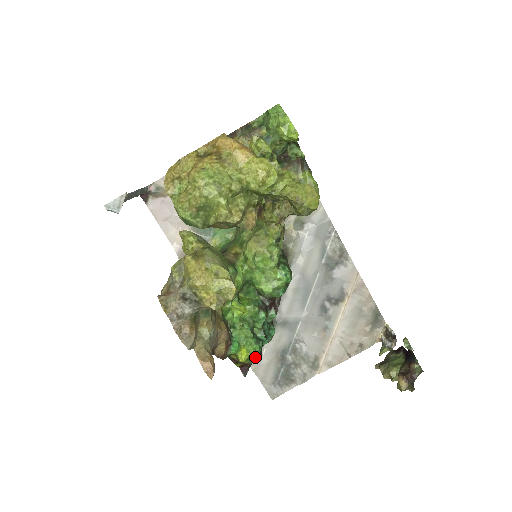
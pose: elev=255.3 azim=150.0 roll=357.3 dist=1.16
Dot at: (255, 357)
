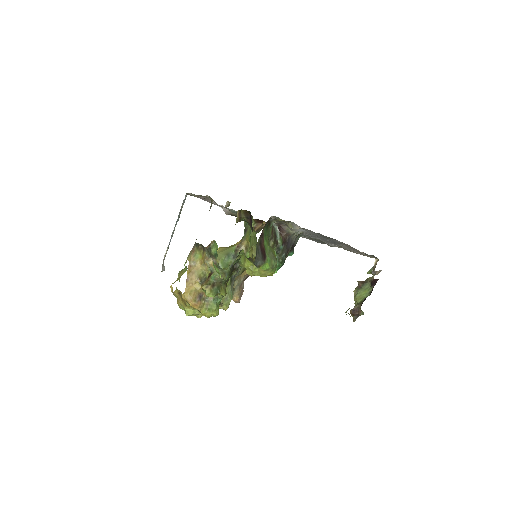
Dot at: occluded
